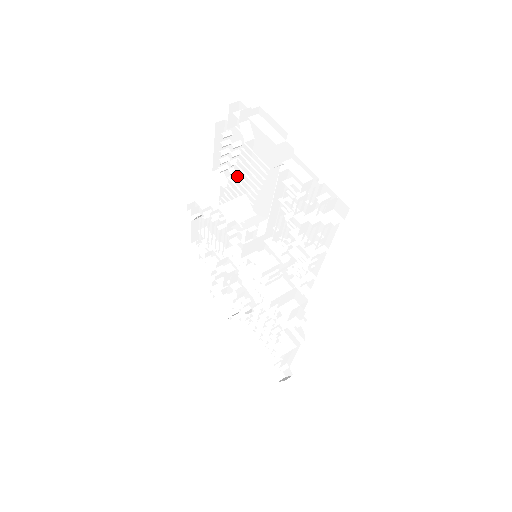
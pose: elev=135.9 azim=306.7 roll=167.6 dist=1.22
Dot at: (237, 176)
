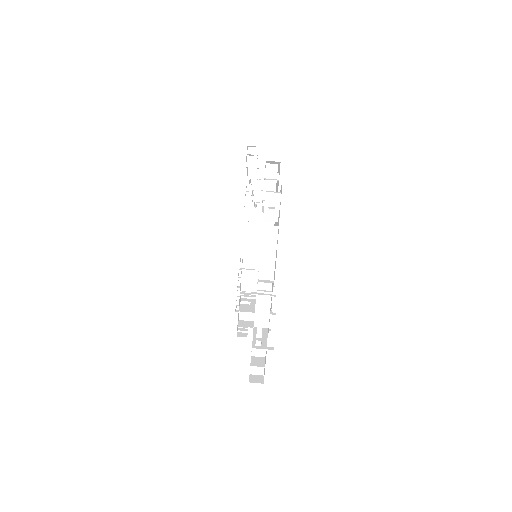
Dot at: occluded
